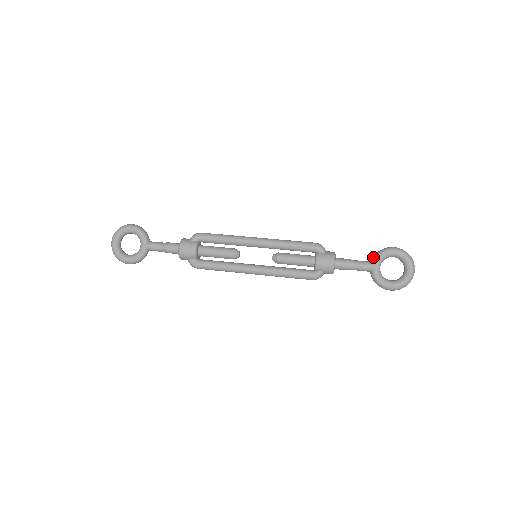
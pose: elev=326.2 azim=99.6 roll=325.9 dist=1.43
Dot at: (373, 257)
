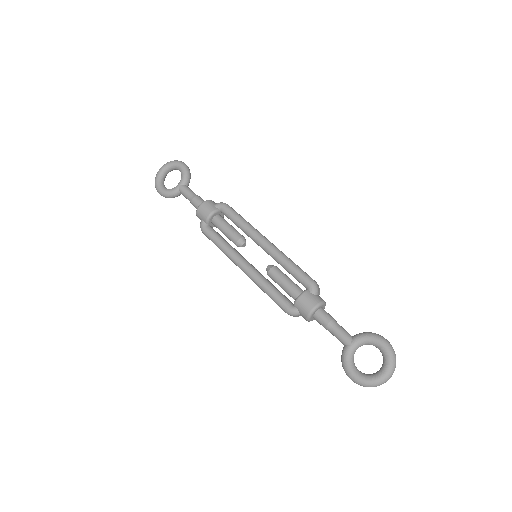
Dot at: occluded
